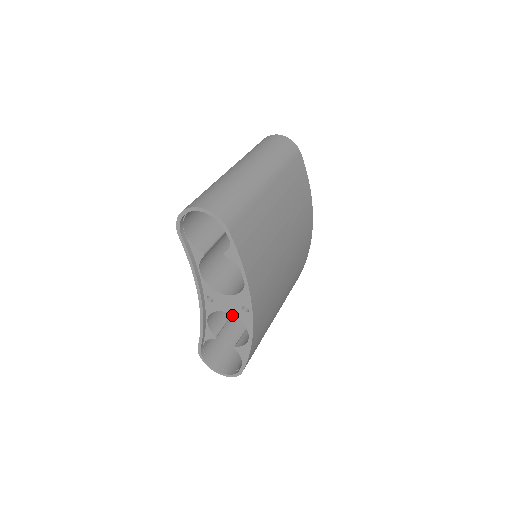
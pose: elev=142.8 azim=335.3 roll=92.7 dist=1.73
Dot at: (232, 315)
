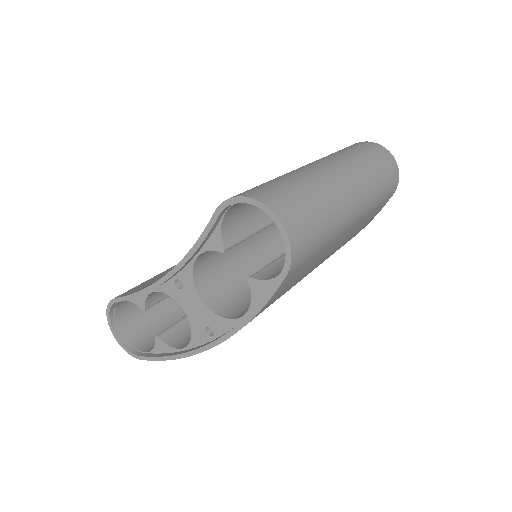
Dot at: occluded
